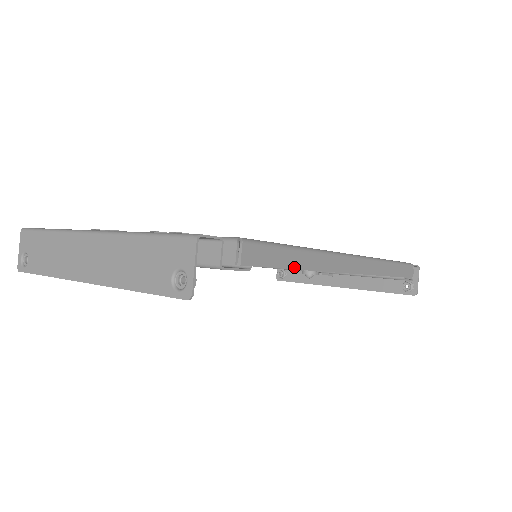
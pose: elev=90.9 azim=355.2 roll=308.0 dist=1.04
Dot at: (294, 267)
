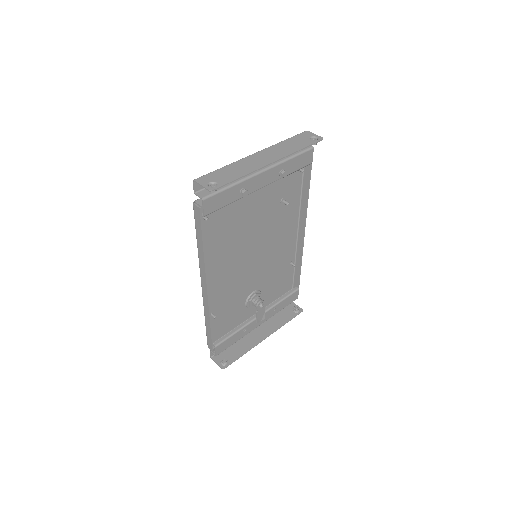
Dot at: (309, 186)
